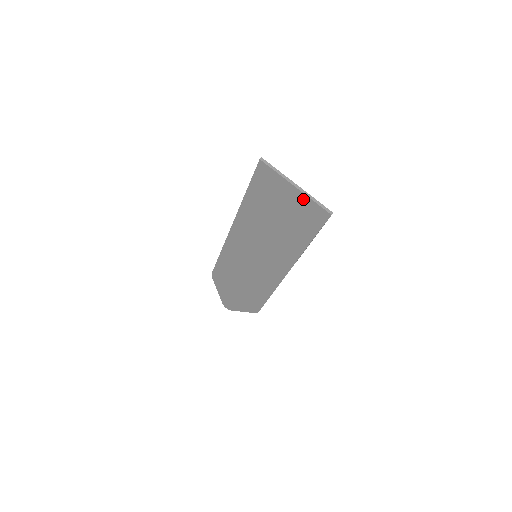
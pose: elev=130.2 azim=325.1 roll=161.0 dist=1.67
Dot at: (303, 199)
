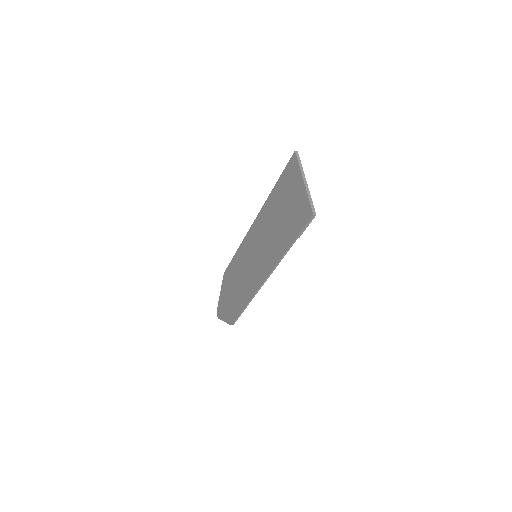
Dot at: (303, 195)
